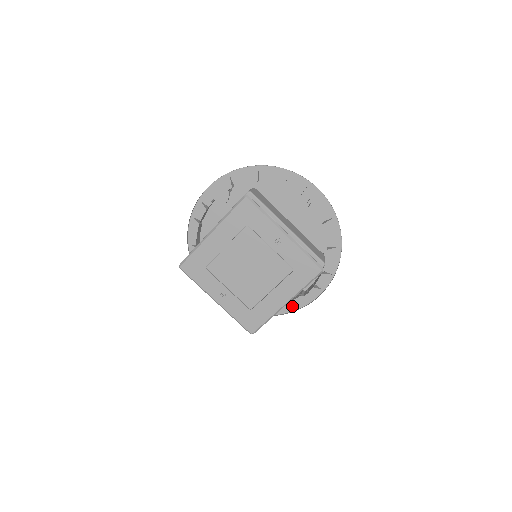
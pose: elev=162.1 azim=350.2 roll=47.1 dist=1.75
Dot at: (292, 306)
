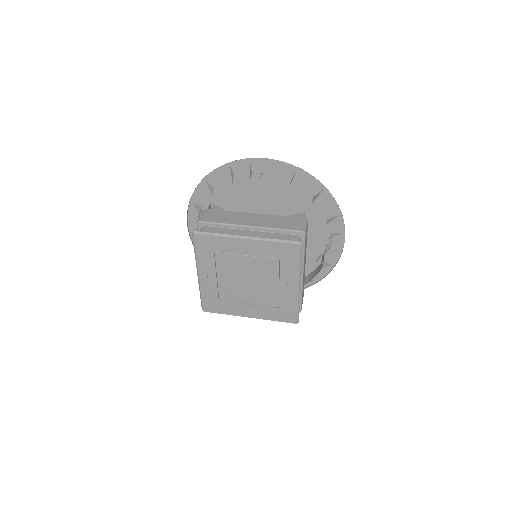
Dot at: occluded
